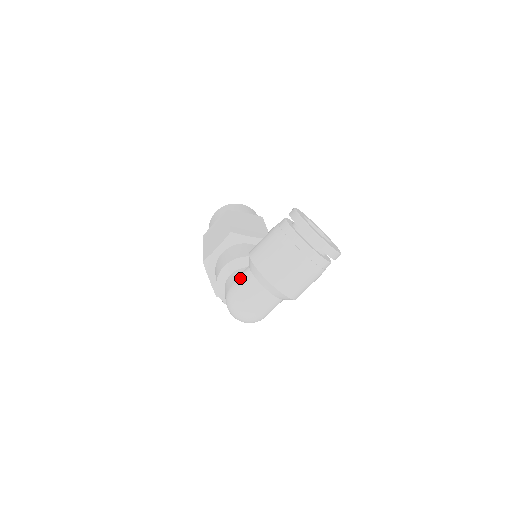
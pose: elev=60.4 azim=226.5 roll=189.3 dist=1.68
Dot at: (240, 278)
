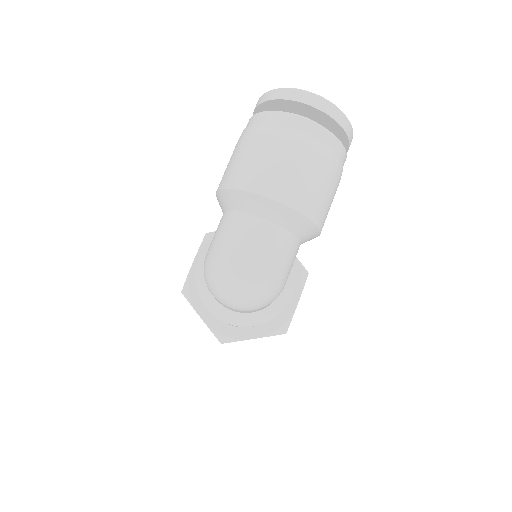
Dot at: occluded
